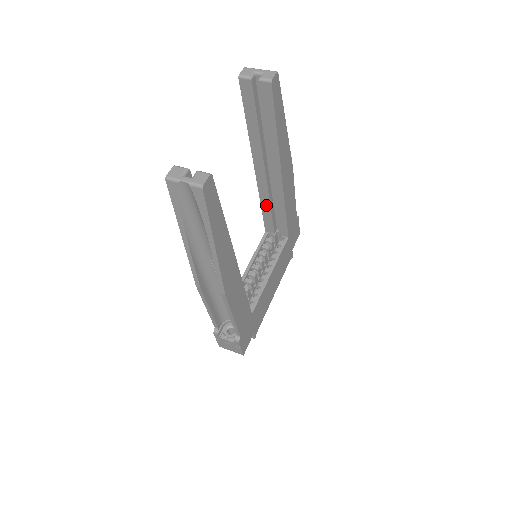
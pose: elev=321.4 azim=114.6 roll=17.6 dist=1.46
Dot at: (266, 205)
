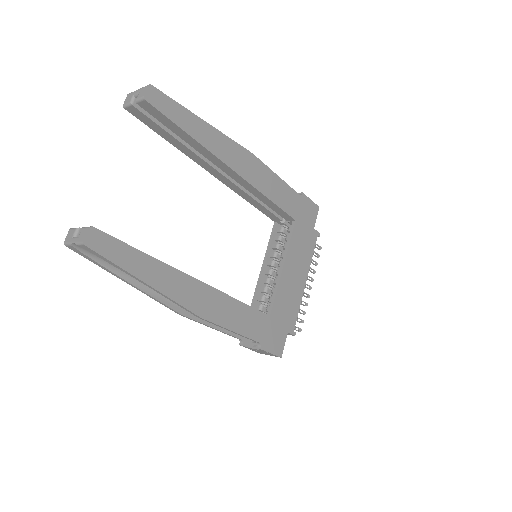
Dot at: (251, 200)
